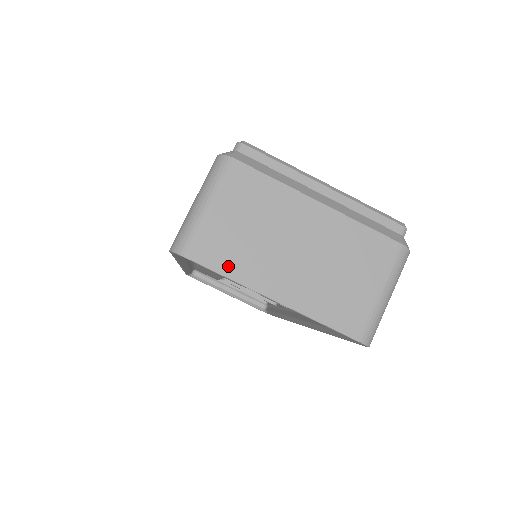
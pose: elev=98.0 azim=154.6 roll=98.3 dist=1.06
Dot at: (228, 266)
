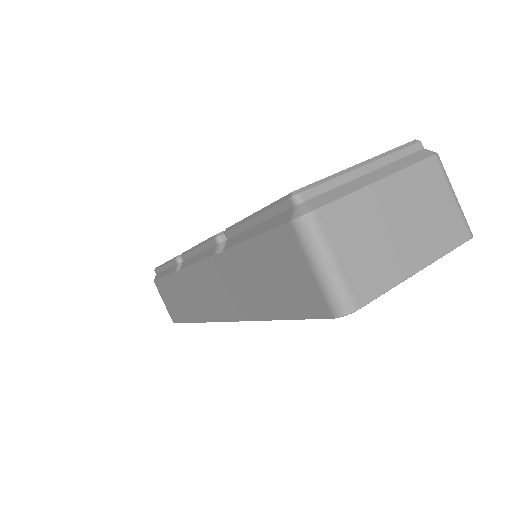
Dot at: (382, 283)
